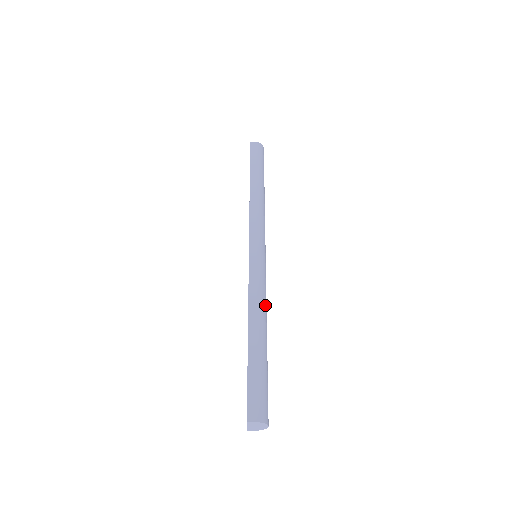
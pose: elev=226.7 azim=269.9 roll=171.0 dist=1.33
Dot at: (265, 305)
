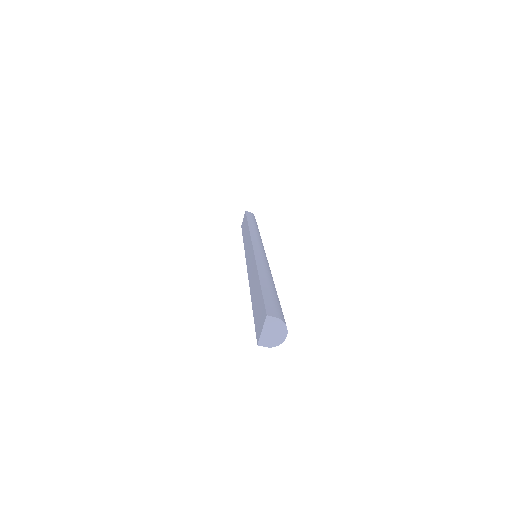
Dot at: occluded
